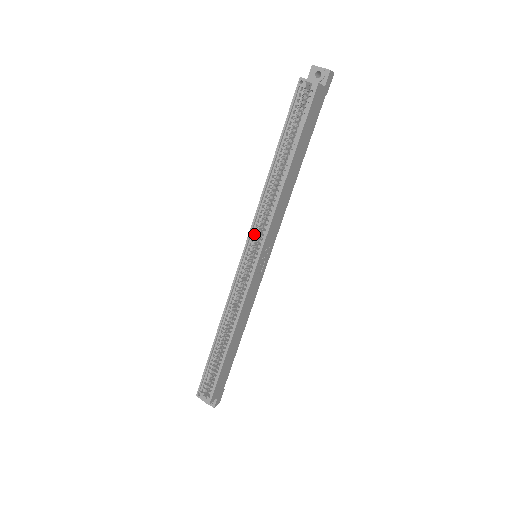
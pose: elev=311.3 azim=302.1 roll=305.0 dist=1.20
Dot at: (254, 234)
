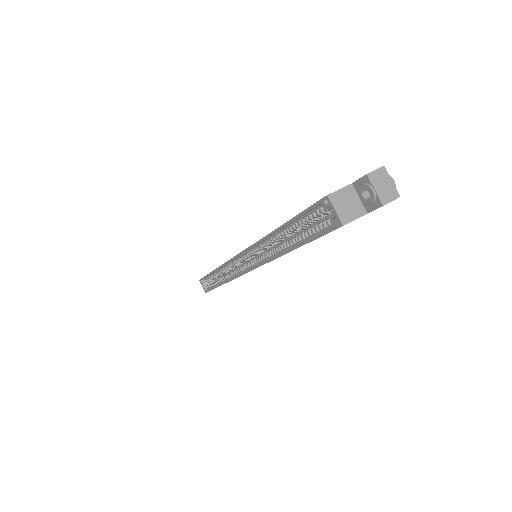
Dot at: occluded
